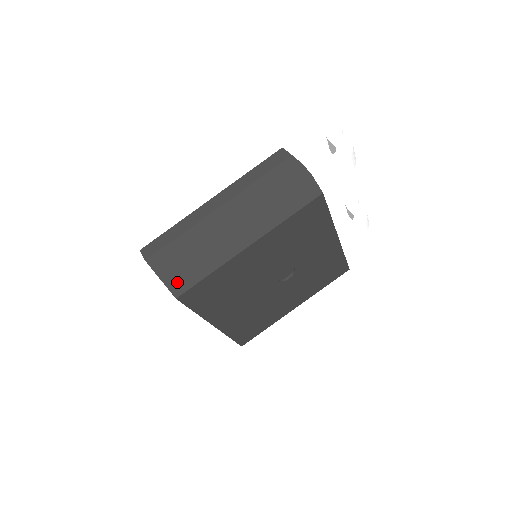
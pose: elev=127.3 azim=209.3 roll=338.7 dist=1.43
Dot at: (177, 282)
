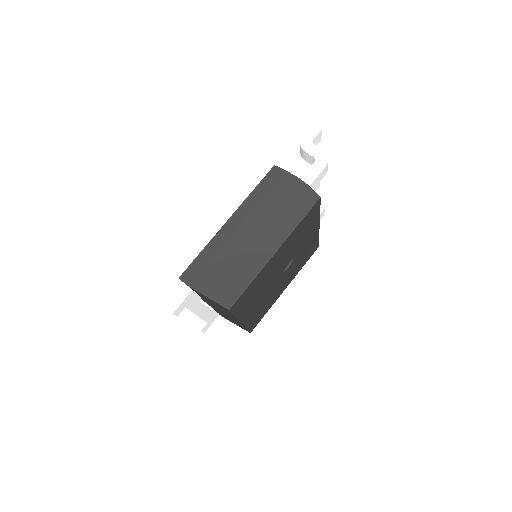
Dot at: (225, 296)
